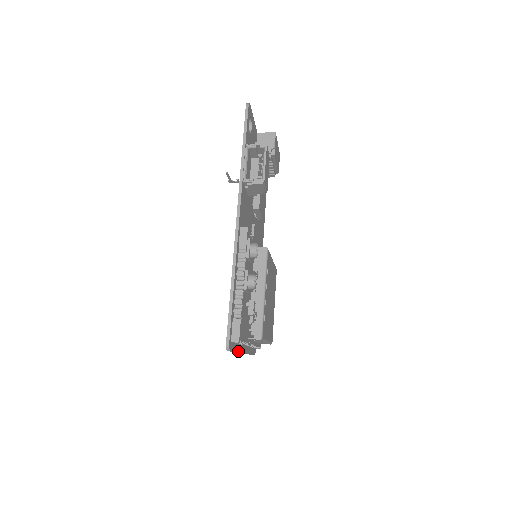
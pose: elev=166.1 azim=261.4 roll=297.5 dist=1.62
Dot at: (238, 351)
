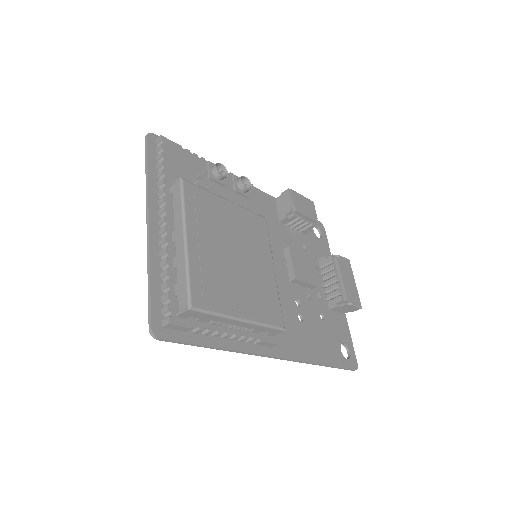
Dot at: (149, 179)
